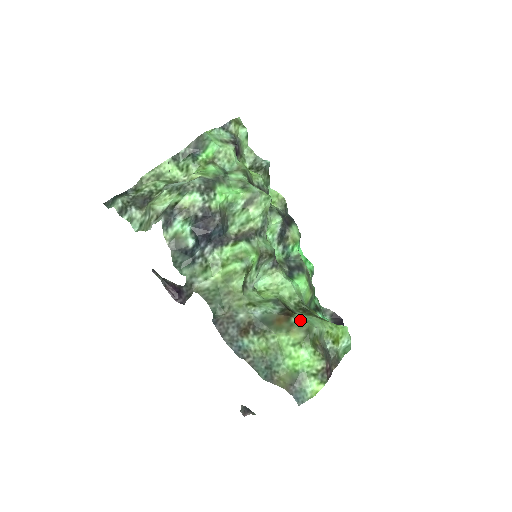
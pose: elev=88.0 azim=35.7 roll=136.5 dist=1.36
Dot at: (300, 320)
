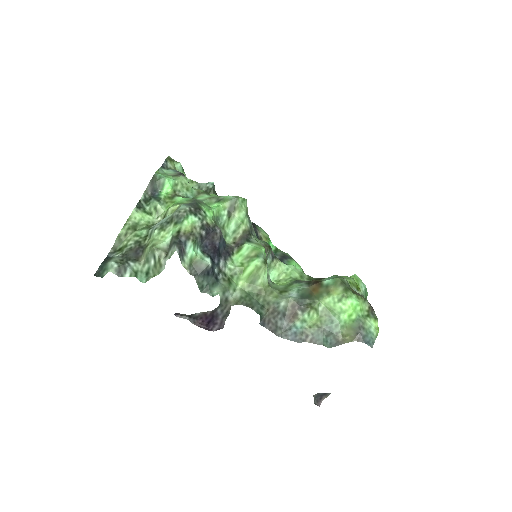
Dot at: (331, 279)
